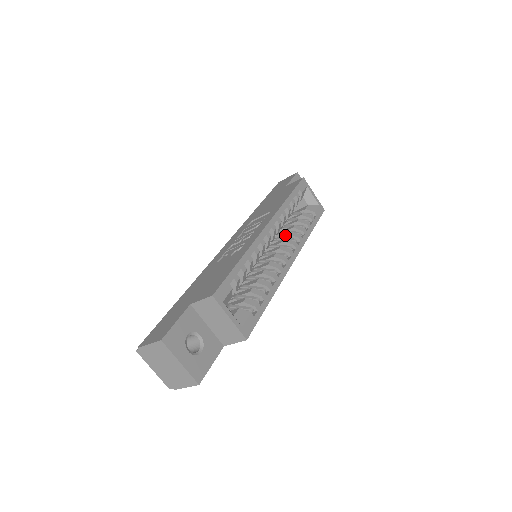
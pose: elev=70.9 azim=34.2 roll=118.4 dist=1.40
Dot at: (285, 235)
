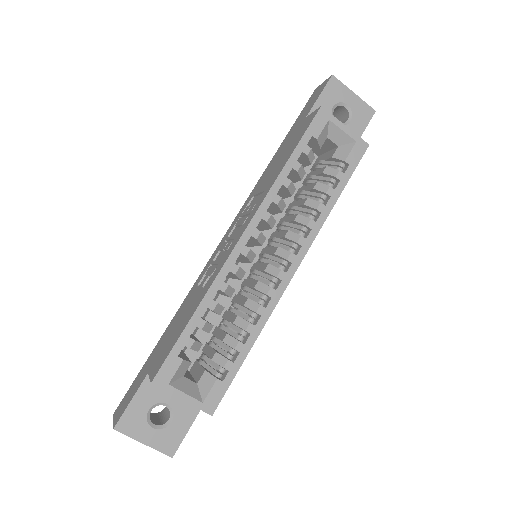
Dot at: (291, 220)
